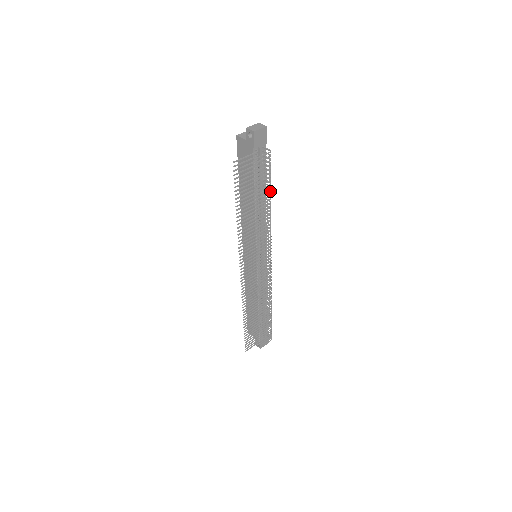
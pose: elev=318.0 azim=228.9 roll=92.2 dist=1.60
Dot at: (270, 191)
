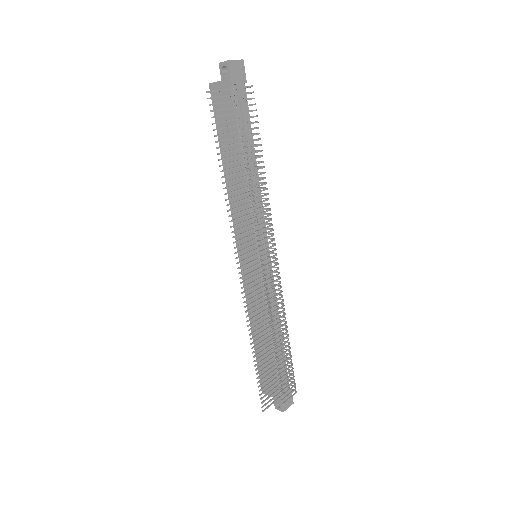
Dot at: (260, 144)
